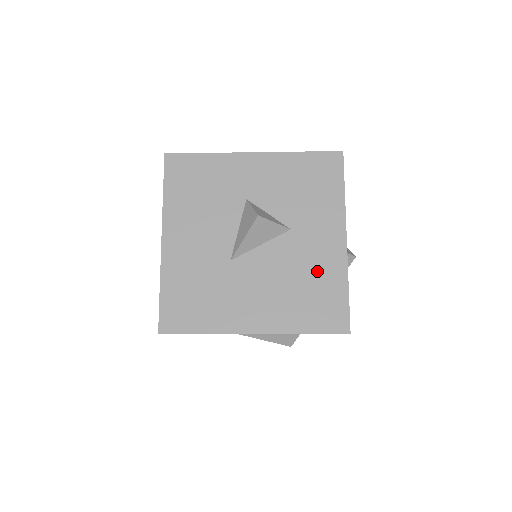
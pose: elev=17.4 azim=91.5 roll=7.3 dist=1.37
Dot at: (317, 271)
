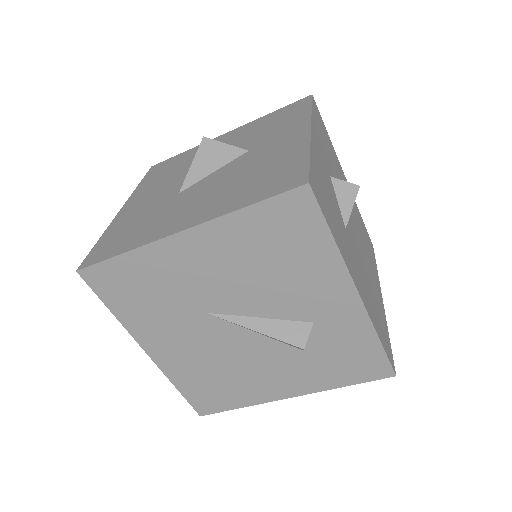
Dot at: (272, 160)
